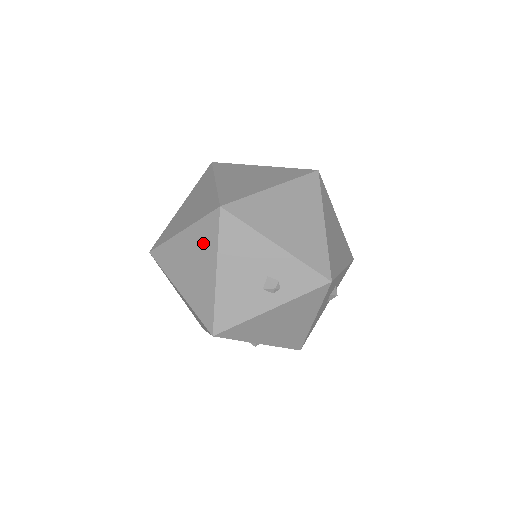
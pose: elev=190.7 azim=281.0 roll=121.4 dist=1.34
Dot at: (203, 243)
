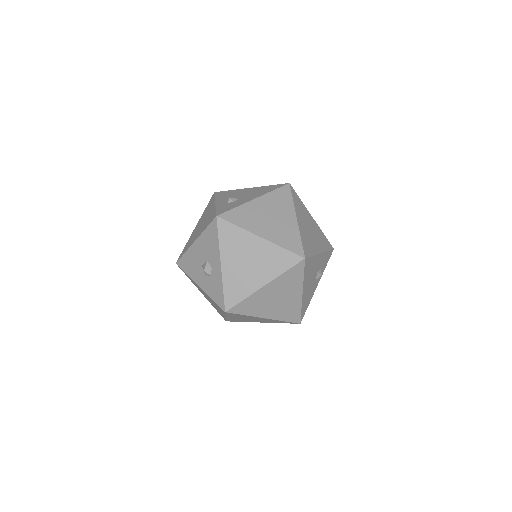
Dot at: (289, 283)
